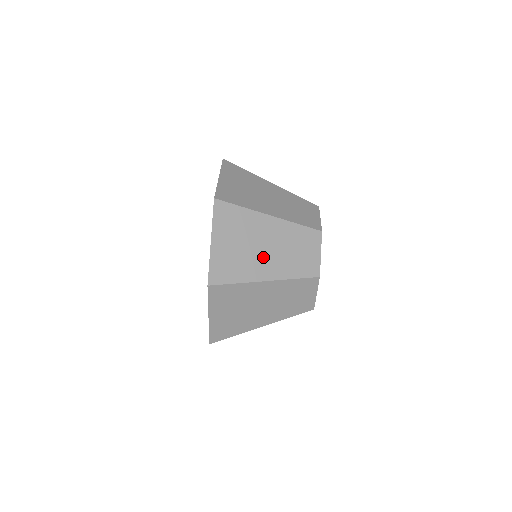
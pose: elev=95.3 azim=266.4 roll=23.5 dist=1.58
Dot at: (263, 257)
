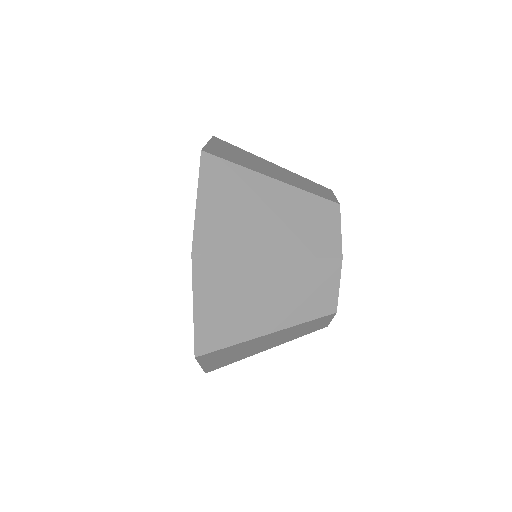
Dot at: (266, 226)
